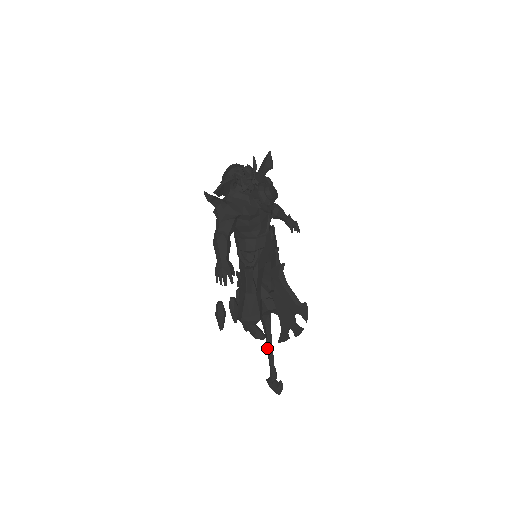
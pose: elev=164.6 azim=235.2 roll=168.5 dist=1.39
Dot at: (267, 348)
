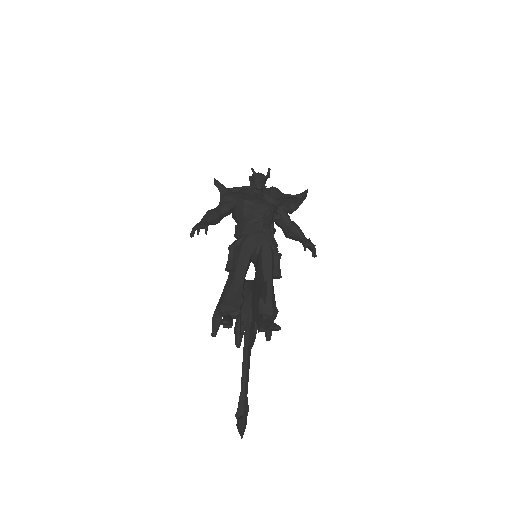
Dot at: (244, 364)
